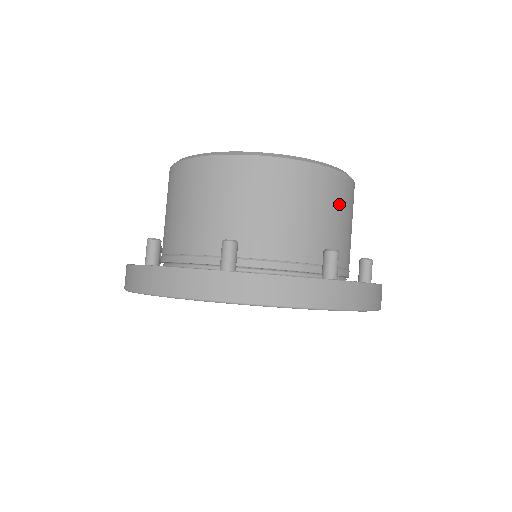
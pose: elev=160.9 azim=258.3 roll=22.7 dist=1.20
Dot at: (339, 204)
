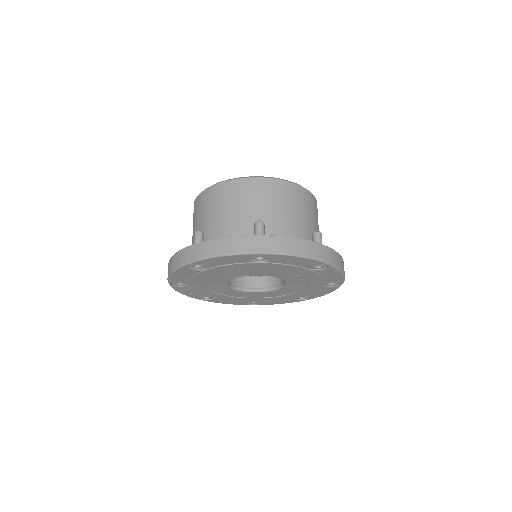
Dot at: (314, 213)
